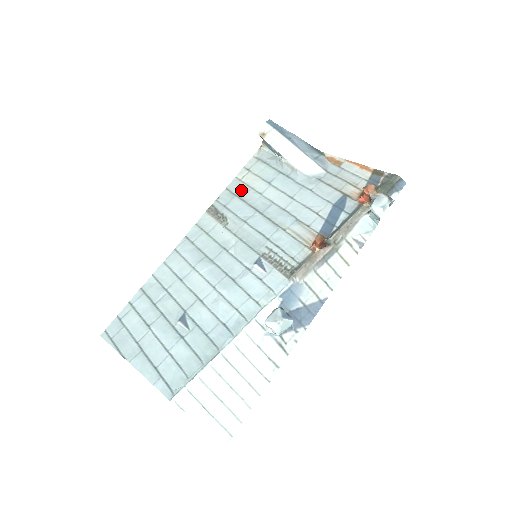
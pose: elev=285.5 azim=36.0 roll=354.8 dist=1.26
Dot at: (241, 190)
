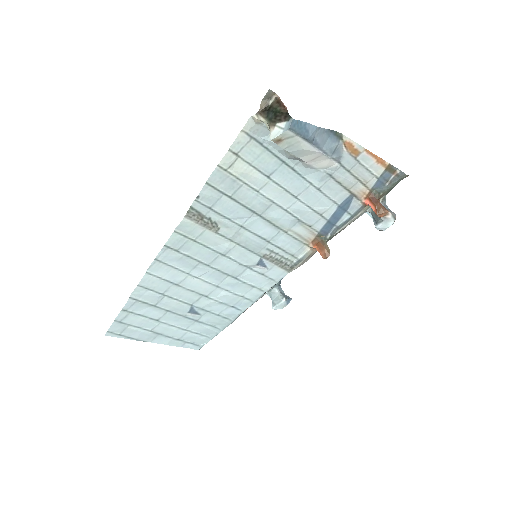
Dot at: (230, 186)
